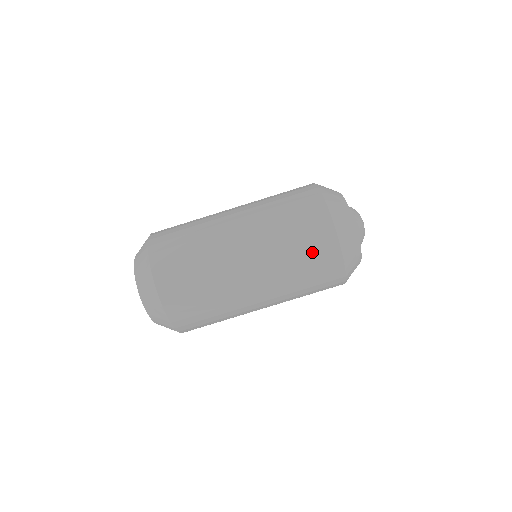
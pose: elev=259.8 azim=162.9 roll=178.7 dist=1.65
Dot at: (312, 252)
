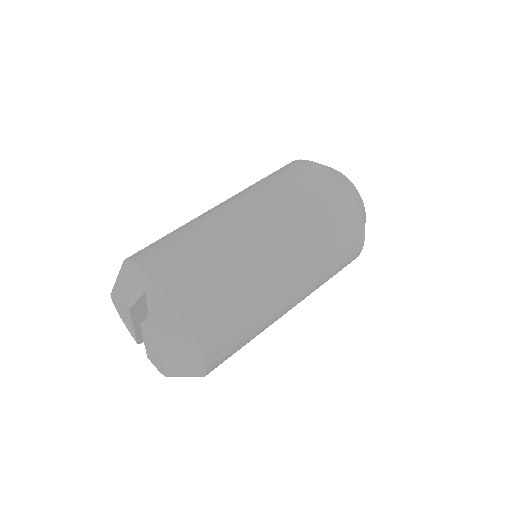
Dot at: occluded
